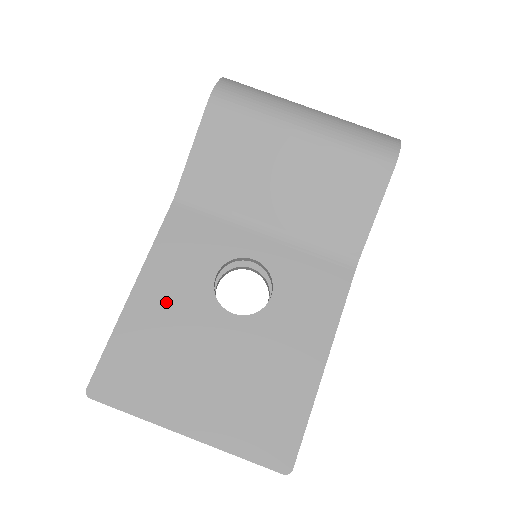
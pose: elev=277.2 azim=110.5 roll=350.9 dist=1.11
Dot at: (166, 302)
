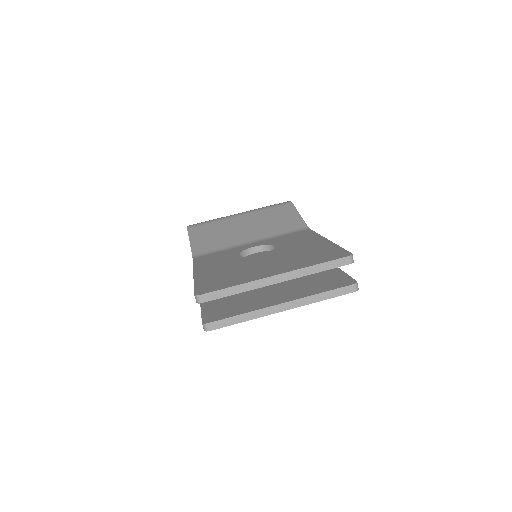
Dot at: (218, 267)
